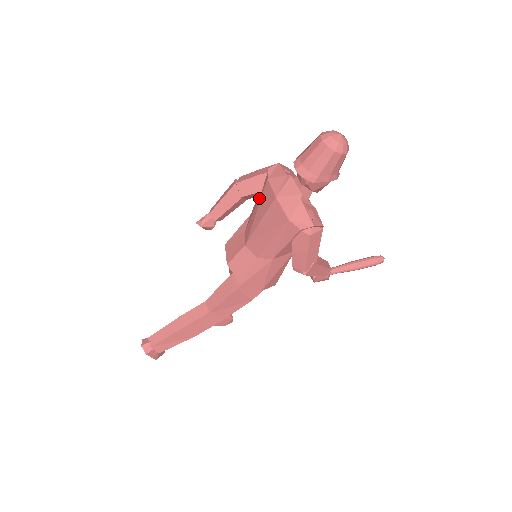
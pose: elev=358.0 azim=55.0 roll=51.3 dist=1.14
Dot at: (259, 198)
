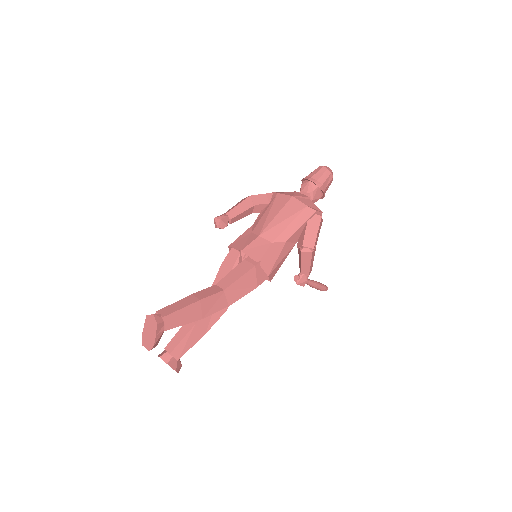
Dot at: (269, 206)
